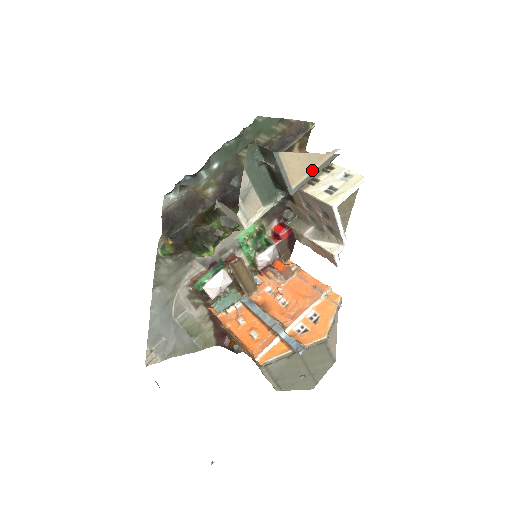
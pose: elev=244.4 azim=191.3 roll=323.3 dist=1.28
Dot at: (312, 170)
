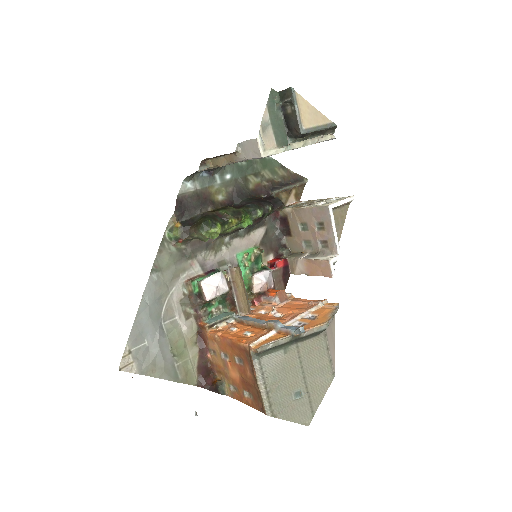
Dot at: (317, 124)
